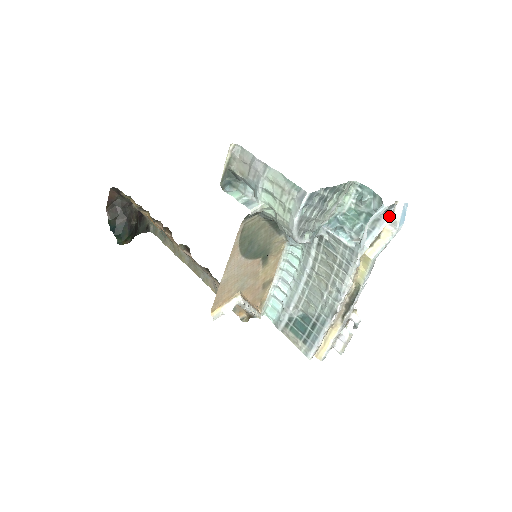
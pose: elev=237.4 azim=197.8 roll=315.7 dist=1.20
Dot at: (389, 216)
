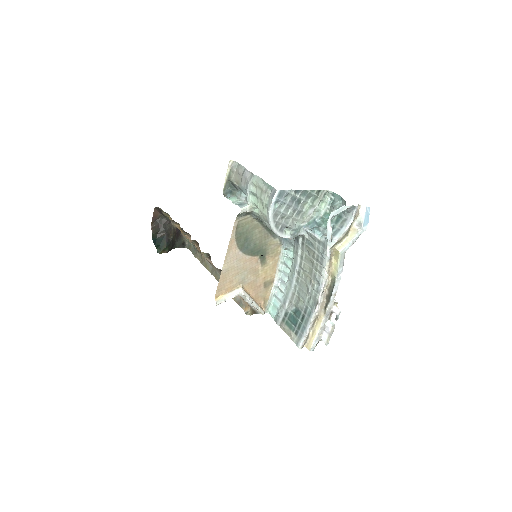
Dot at: (353, 216)
